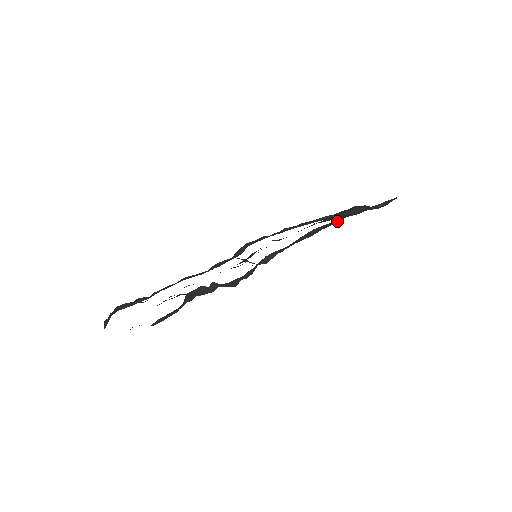
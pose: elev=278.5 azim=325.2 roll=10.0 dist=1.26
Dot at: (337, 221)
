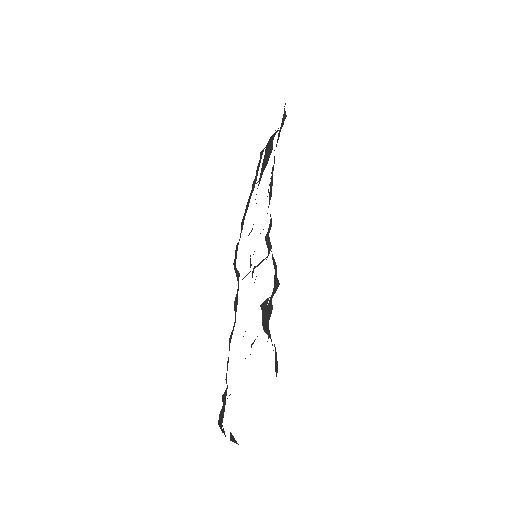
Dot at: occluded
